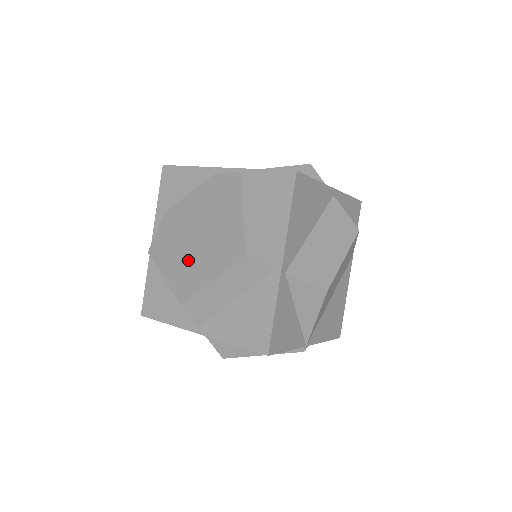
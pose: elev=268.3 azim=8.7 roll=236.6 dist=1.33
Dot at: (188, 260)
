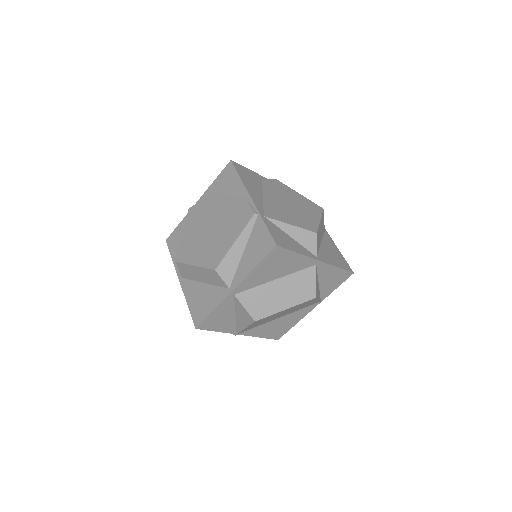
Dot at: (197, 239)
